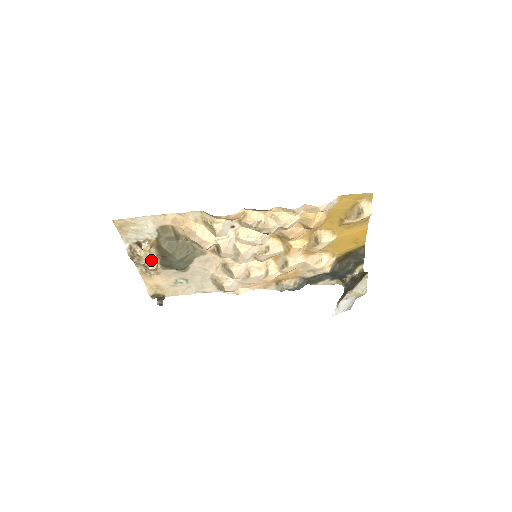
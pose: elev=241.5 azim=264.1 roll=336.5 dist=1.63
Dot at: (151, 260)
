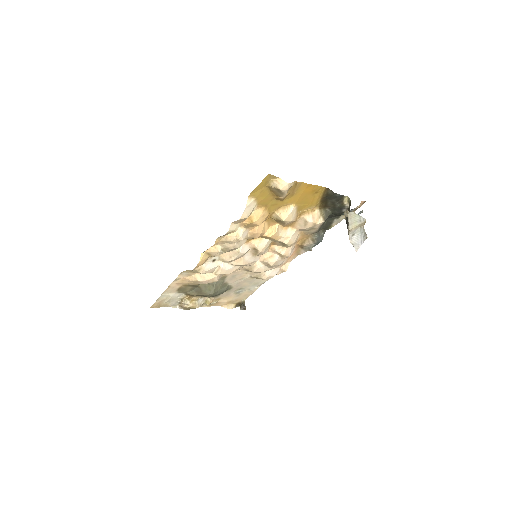
Dot at: (202, 301)
